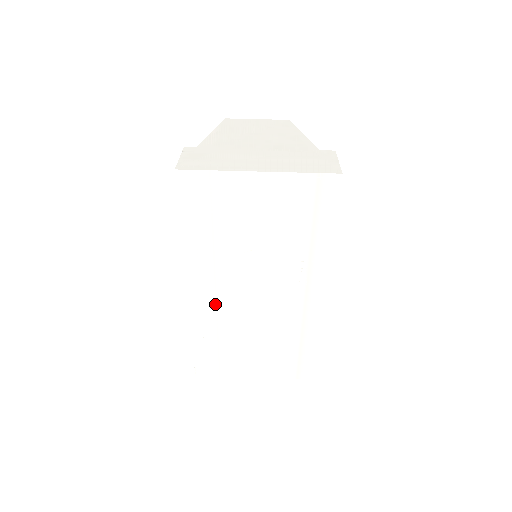
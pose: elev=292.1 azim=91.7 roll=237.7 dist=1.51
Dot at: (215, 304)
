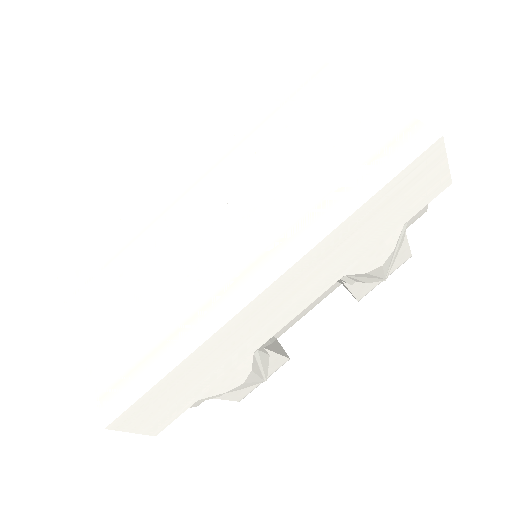
Dot at: (174, 202)
